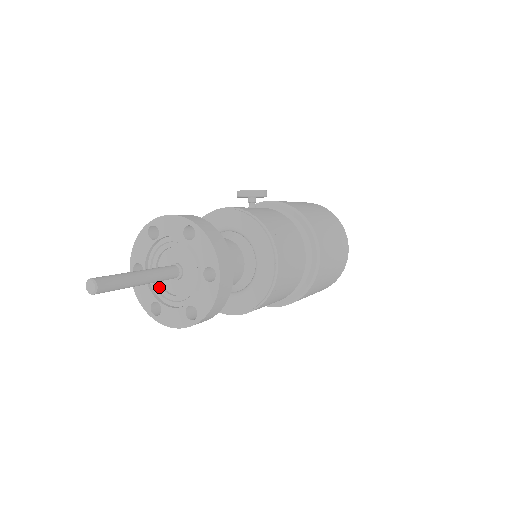
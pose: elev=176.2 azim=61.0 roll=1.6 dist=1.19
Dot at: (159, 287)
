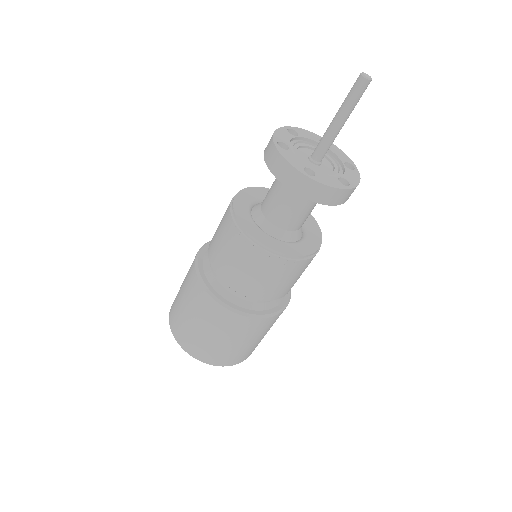
Dot at: (304, 163)
